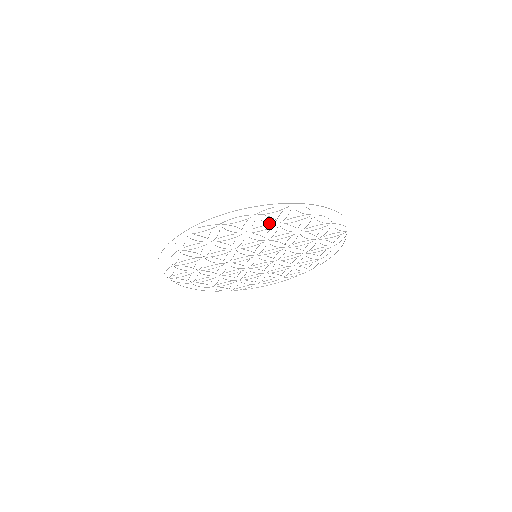
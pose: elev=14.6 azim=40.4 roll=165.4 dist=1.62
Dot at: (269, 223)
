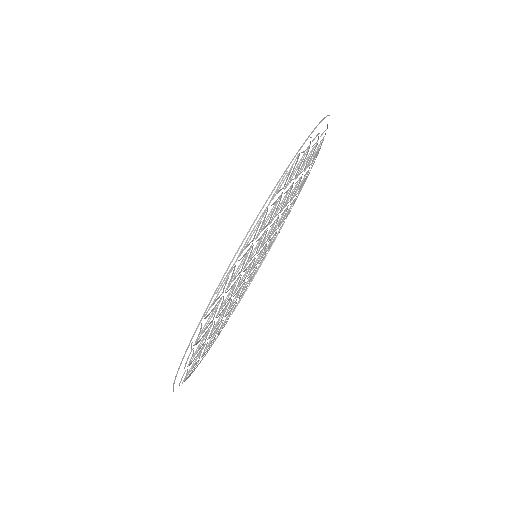
Dot at: (276, 200)
